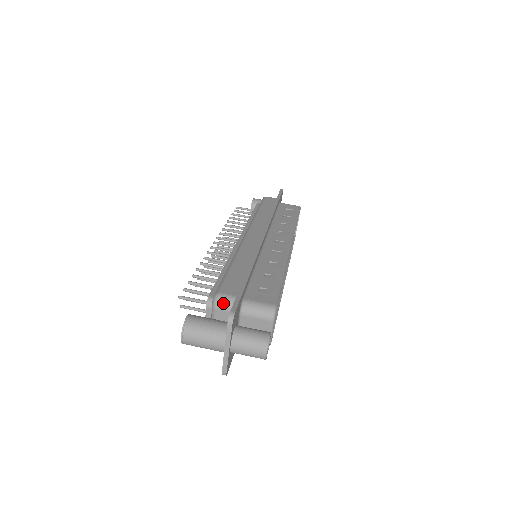
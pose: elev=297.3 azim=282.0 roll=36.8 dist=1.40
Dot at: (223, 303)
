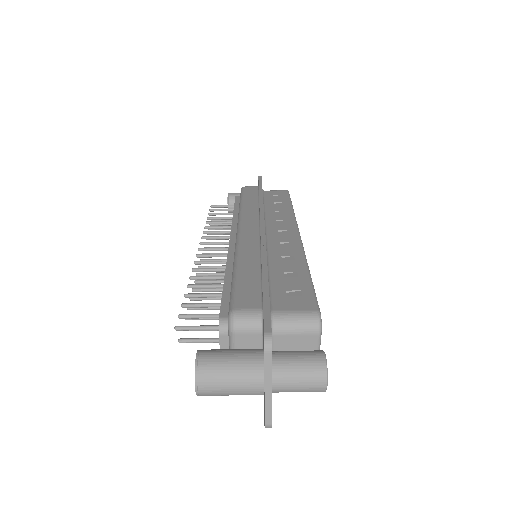
Dot at: (245, 323)
